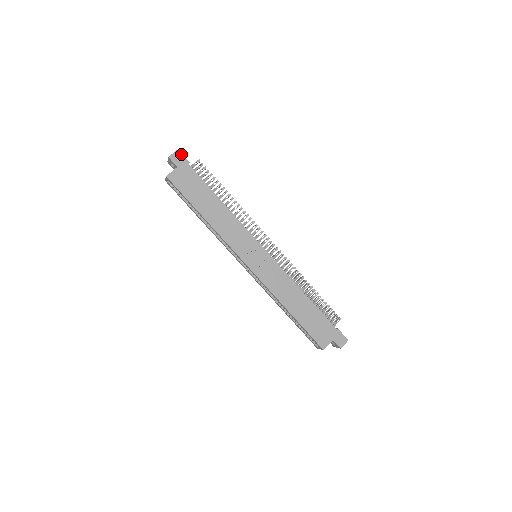
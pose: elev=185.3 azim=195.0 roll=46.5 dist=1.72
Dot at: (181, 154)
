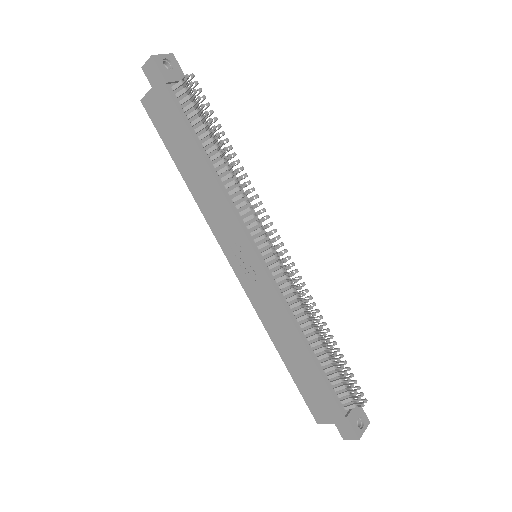
Dot at: (156, 64)
